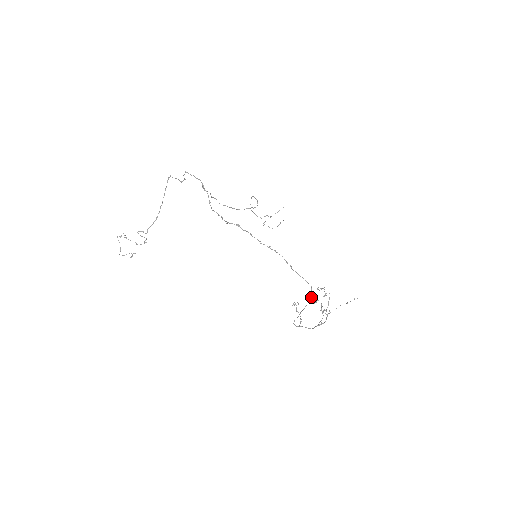
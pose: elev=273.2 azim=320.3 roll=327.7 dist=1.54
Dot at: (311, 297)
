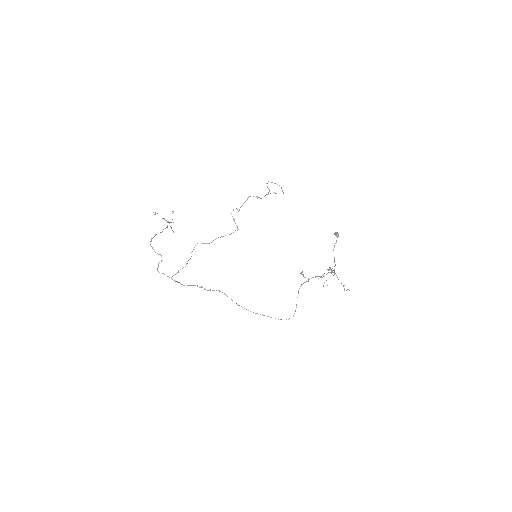
Dot at: (294, 313)
